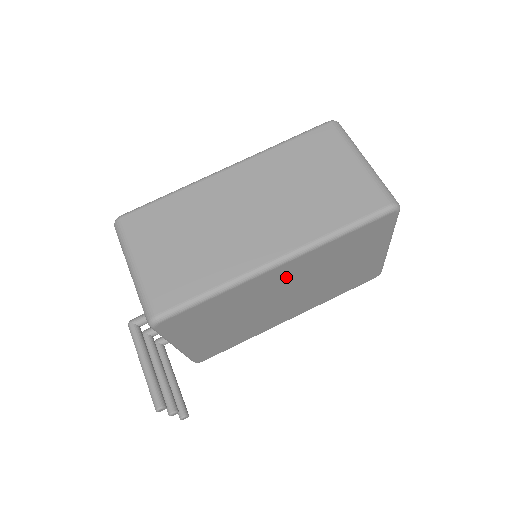
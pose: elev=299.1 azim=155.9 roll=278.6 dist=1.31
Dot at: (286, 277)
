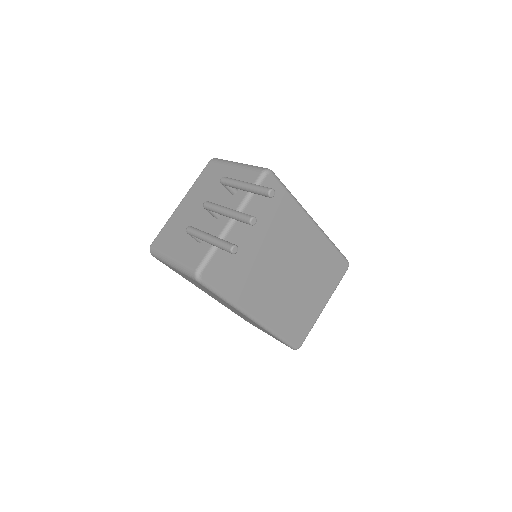
Dot at: (305, 244)
